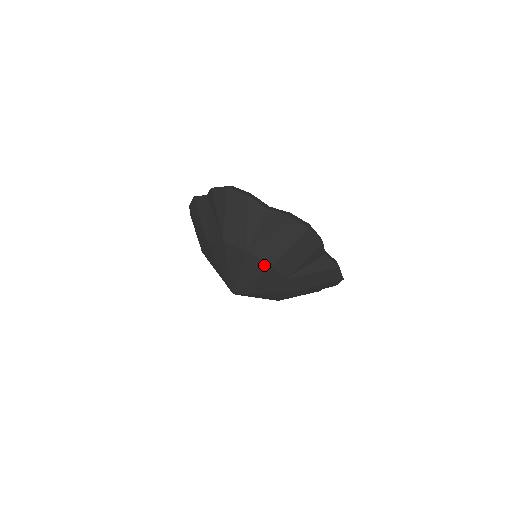
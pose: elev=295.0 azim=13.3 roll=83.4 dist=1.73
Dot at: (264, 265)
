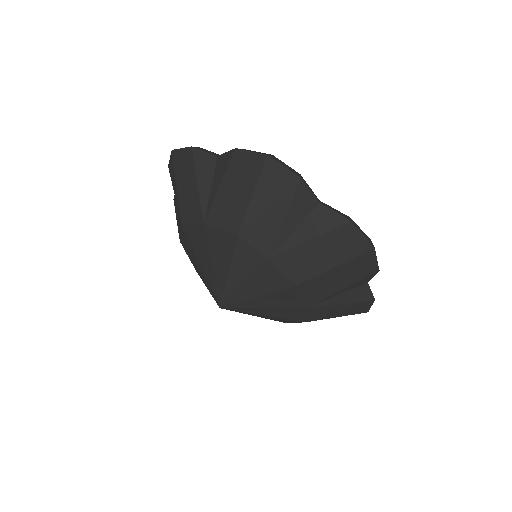
Dot at: (230, 239)
